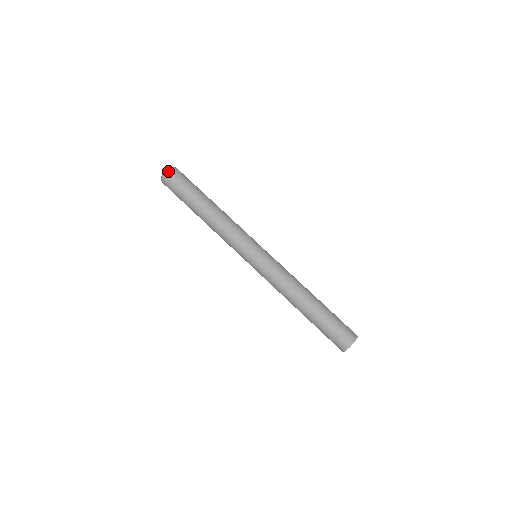
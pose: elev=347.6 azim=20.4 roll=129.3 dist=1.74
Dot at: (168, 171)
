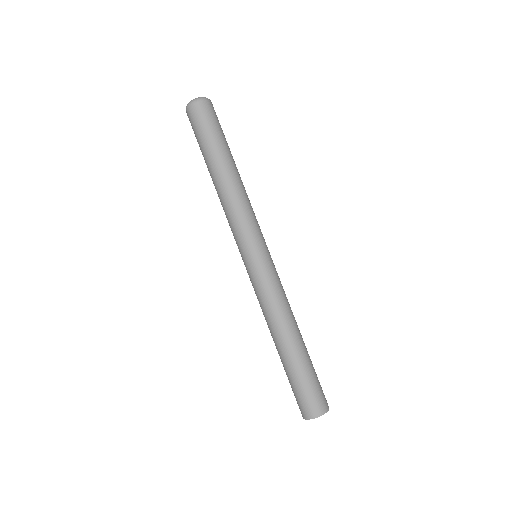
Dot at: (188, 106)
